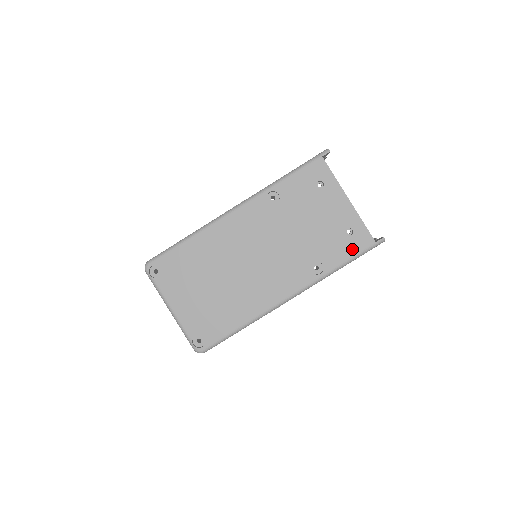
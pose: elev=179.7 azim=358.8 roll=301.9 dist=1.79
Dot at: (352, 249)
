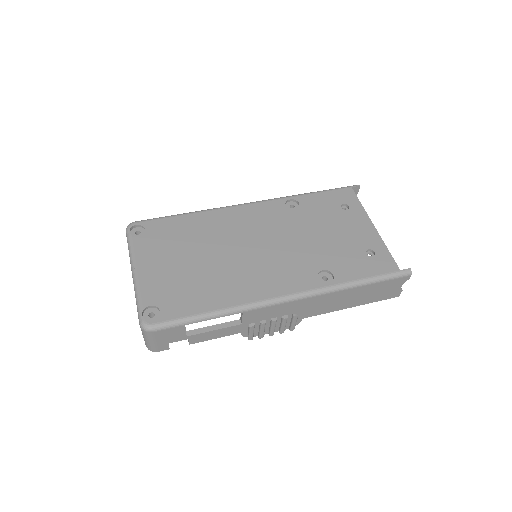
Dot at: (371, 269)
